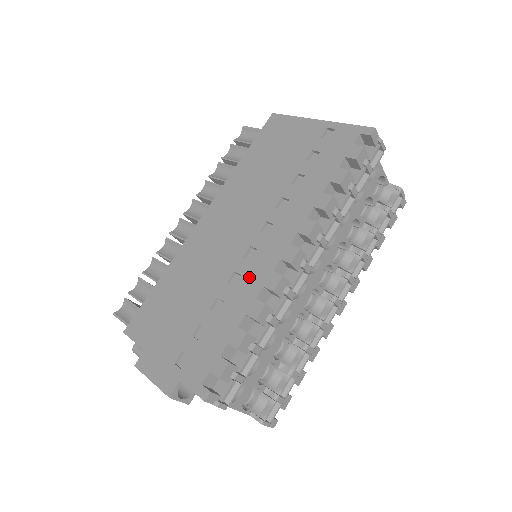
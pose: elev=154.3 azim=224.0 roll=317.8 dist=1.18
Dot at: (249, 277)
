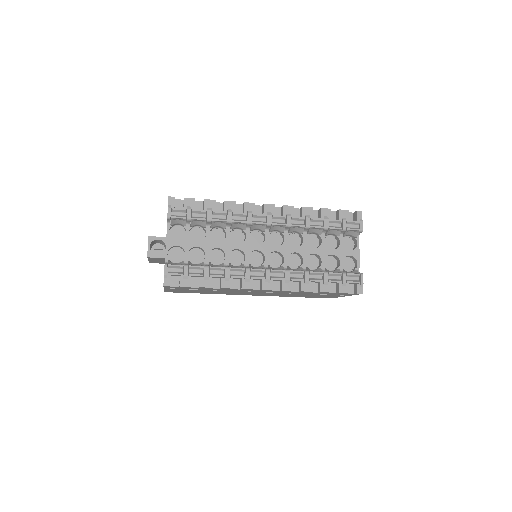
Dot at: occluded
